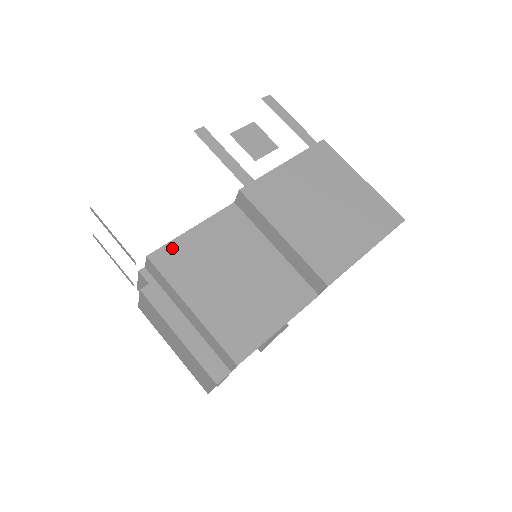
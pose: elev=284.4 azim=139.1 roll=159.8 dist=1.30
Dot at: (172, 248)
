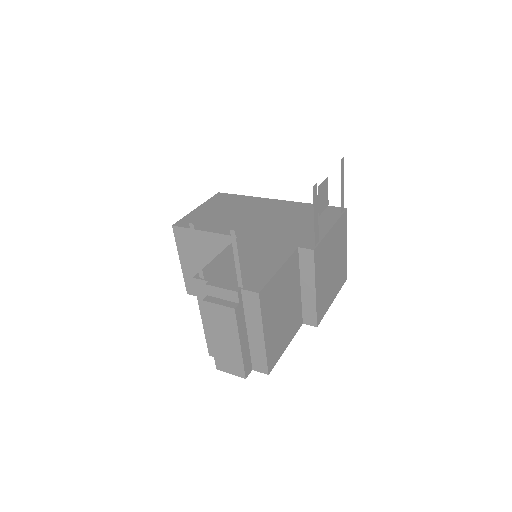
Dot at: (269, 286)
